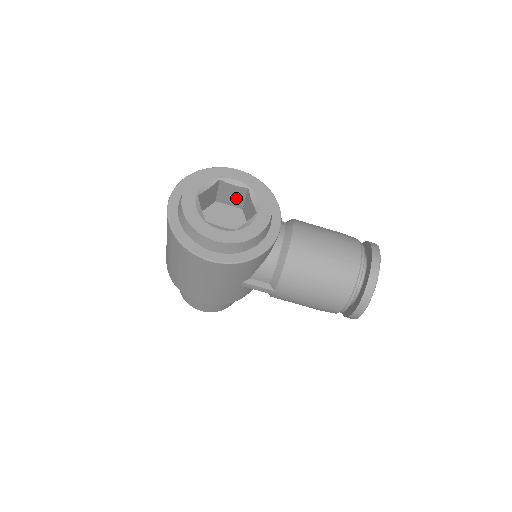
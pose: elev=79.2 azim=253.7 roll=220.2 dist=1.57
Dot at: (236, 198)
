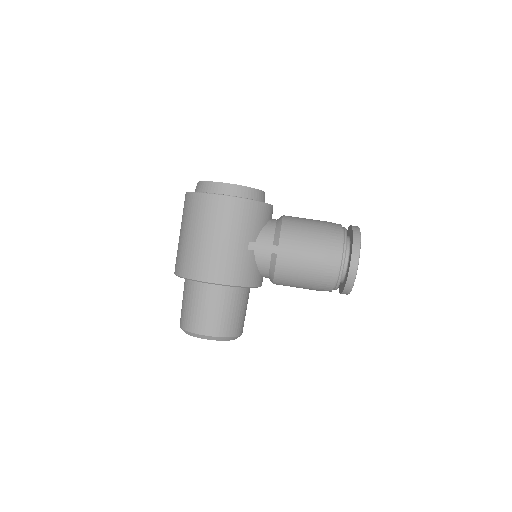
Dot at: occluded
